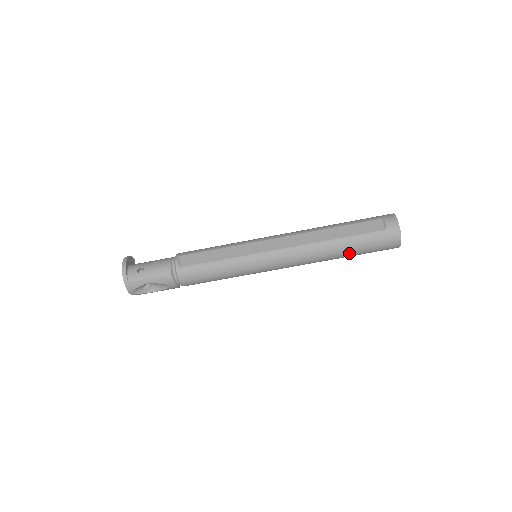
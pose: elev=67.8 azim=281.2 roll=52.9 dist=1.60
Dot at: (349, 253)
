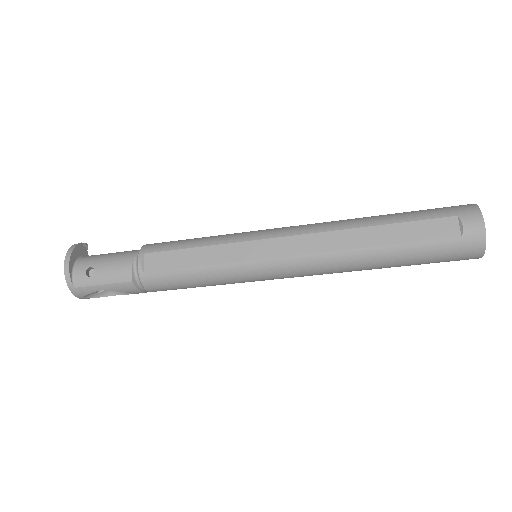
Dot at: (397, 265)
